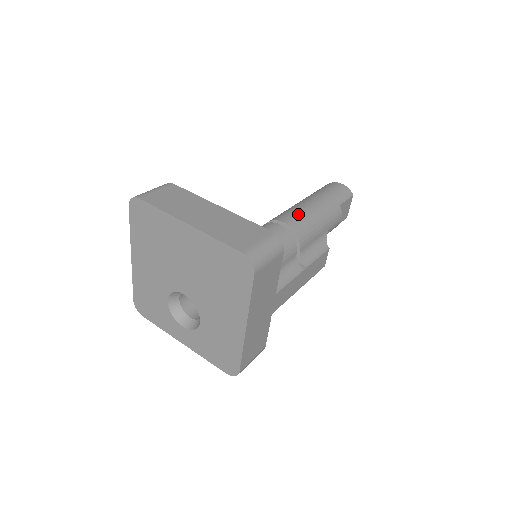
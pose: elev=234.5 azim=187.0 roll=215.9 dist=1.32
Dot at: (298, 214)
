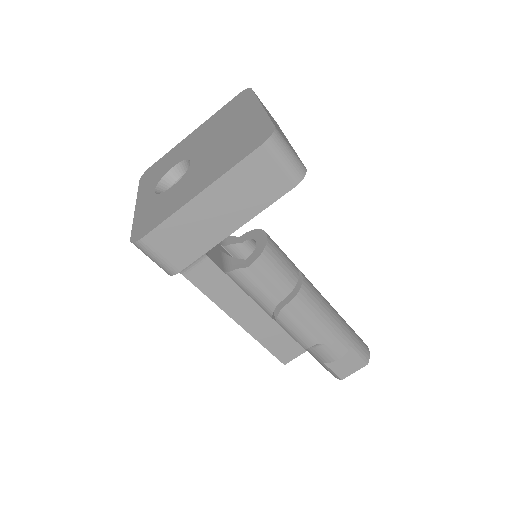
Dot at: (317, 291)
